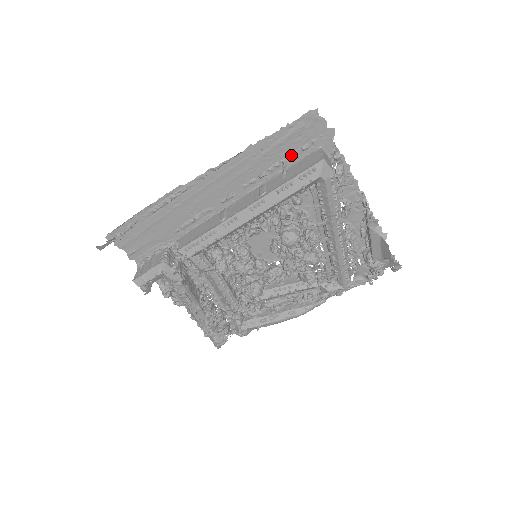
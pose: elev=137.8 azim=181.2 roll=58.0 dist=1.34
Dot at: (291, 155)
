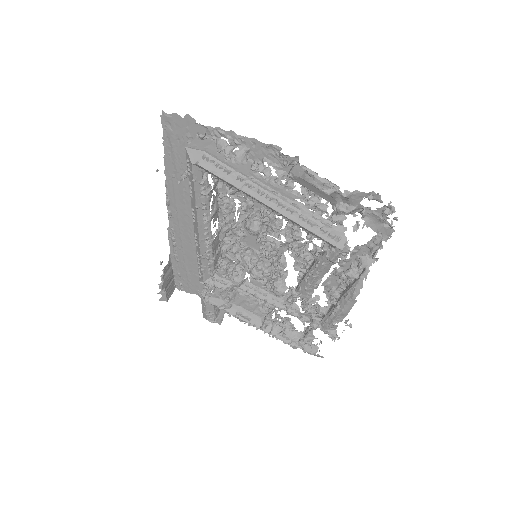
Dot at: occluded
